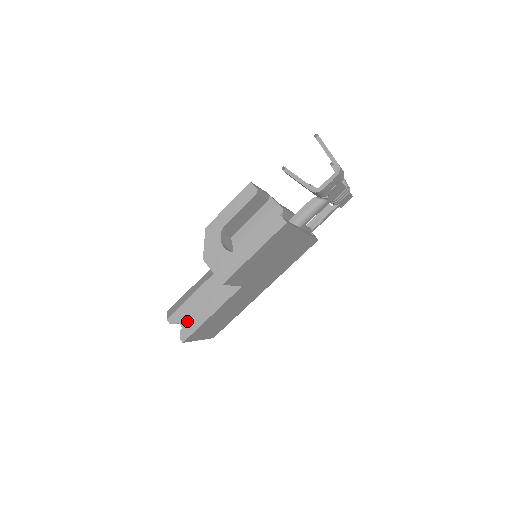
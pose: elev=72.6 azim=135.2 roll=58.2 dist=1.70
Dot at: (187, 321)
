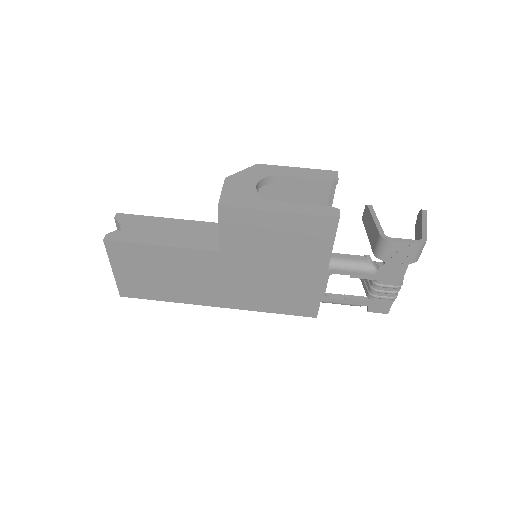
Dot at: (132, 229)
